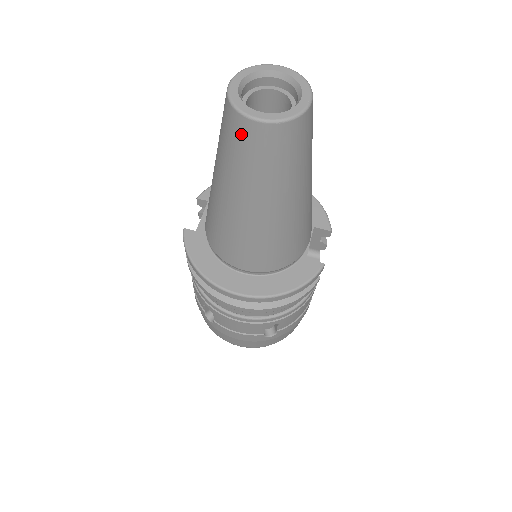
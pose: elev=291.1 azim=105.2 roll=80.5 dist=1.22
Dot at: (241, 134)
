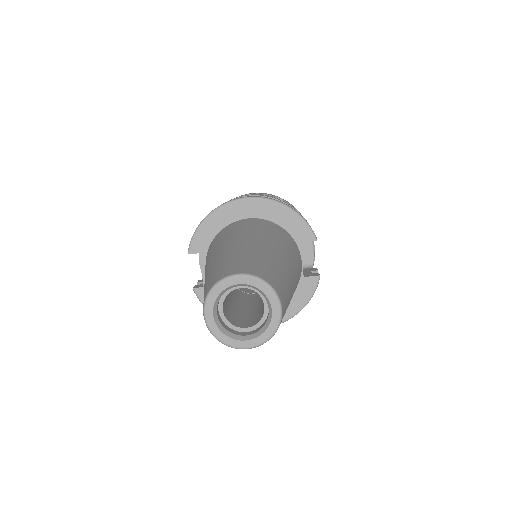
Dot at: occluded
